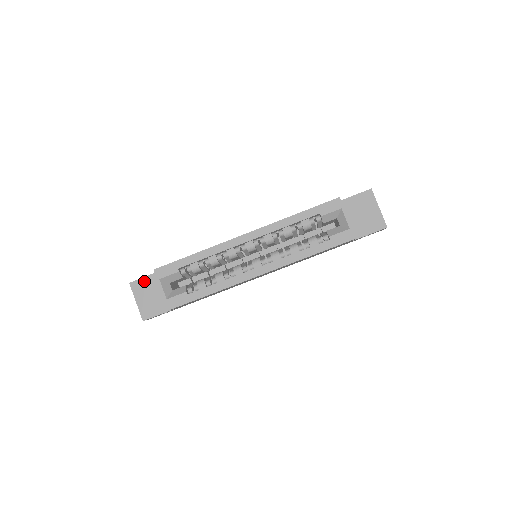
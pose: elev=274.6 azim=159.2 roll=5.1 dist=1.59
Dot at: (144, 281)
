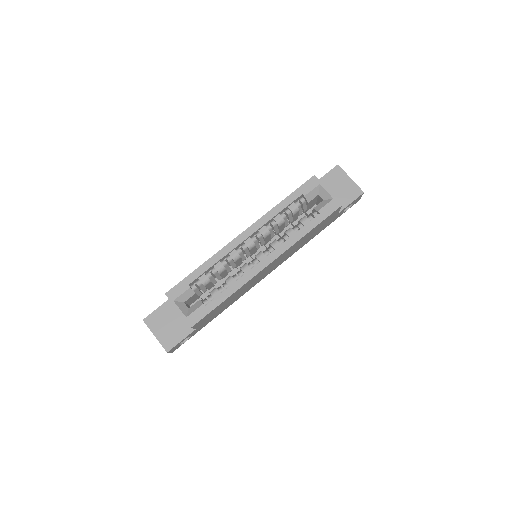
Dot at: (157, 313)
